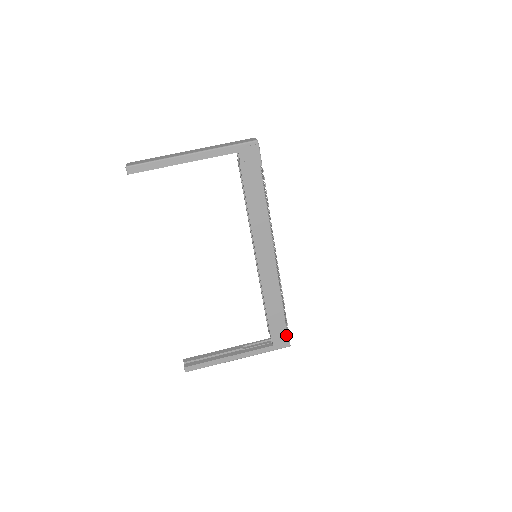
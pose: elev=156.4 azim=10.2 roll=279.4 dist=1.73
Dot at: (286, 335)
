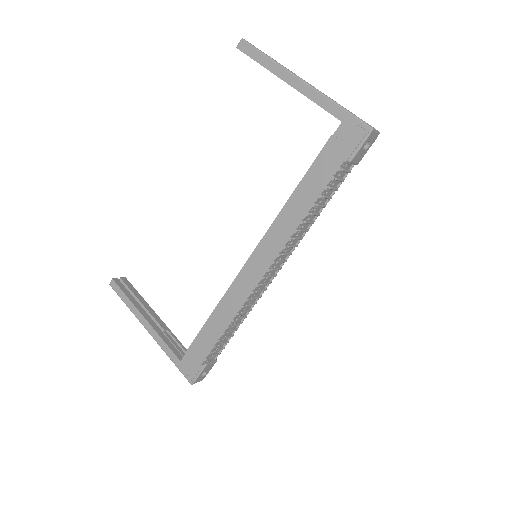
Dot at: (199, 368)
